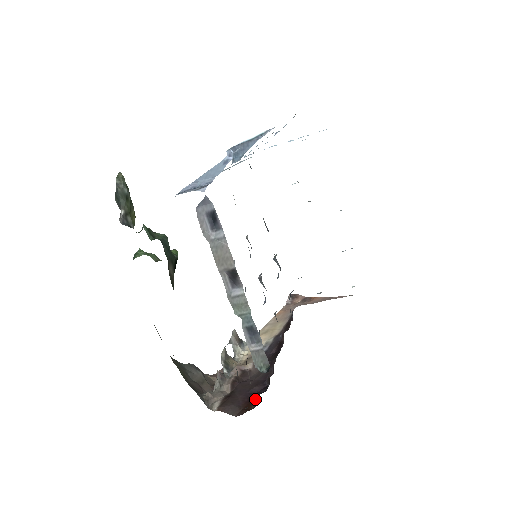
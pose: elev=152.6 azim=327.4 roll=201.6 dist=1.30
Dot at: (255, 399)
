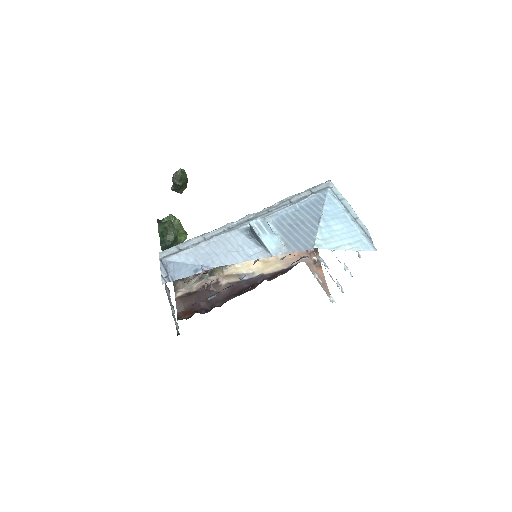
Dot at: (193, 313)
